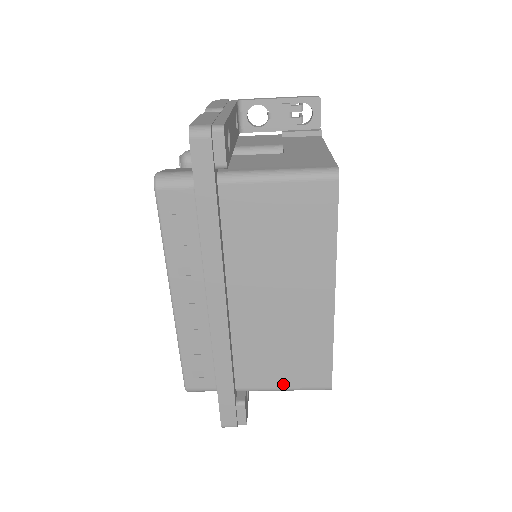
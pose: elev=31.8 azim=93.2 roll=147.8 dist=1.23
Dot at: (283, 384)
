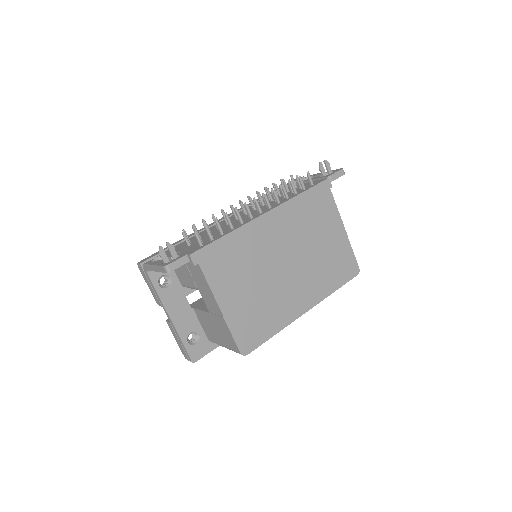
Dot at: occluded
